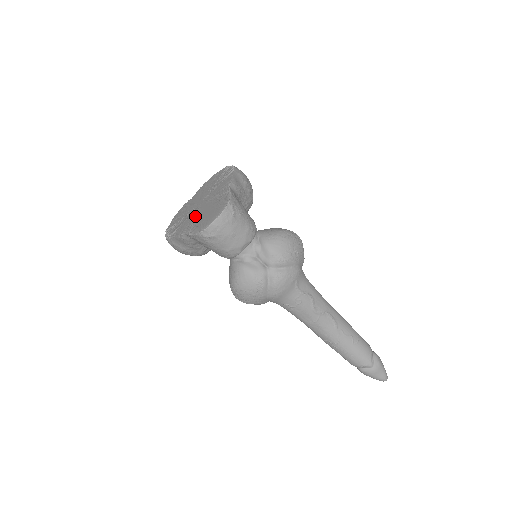
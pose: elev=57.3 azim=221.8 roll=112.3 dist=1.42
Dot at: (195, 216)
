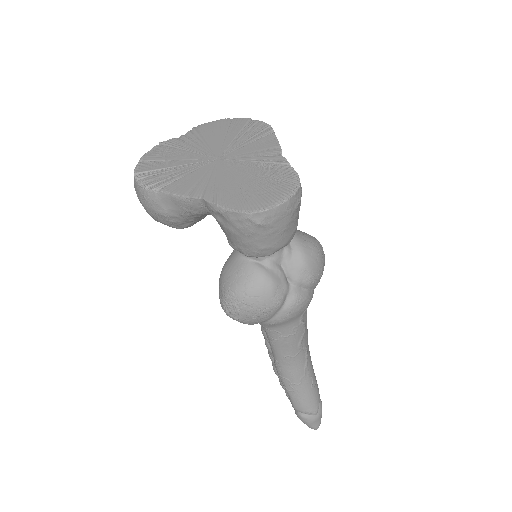
Dot at: (216, 176)
